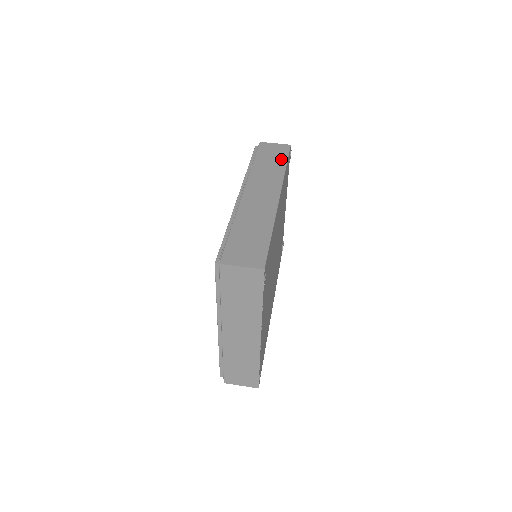
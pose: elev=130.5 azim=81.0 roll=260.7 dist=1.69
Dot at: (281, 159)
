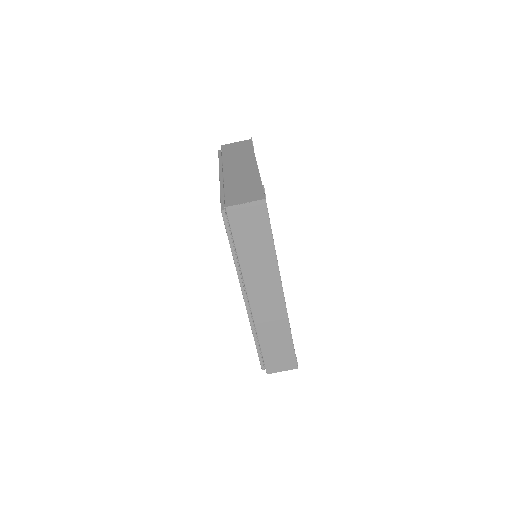
Dot at: (265, 237)
